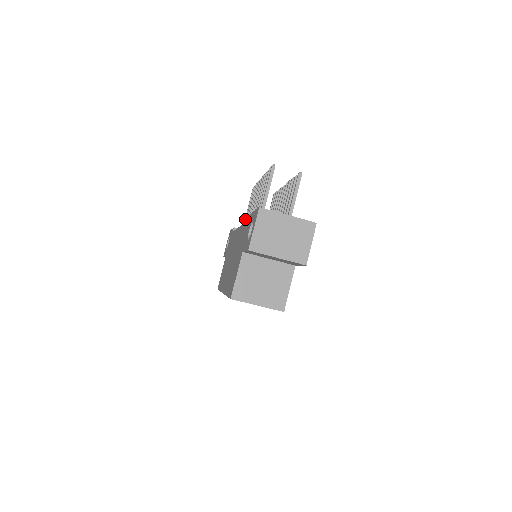
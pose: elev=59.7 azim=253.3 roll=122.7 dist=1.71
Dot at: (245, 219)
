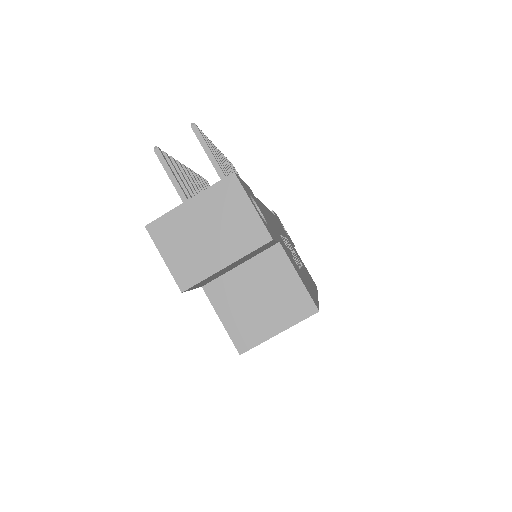
Dot at: occluded
